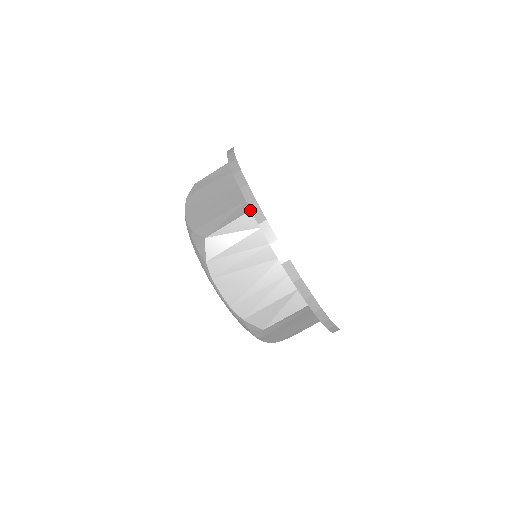
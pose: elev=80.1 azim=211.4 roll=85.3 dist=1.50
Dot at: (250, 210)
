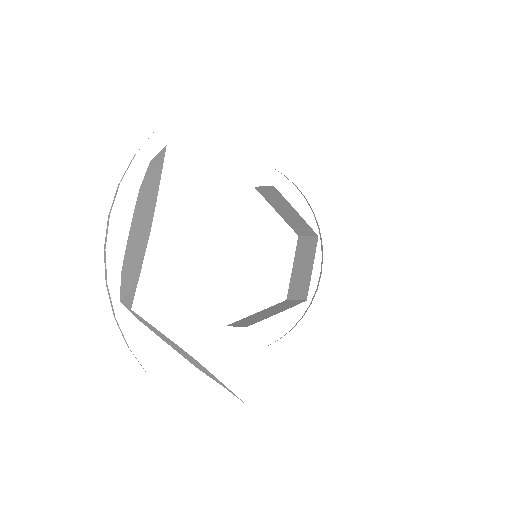
Dot at: occluded
